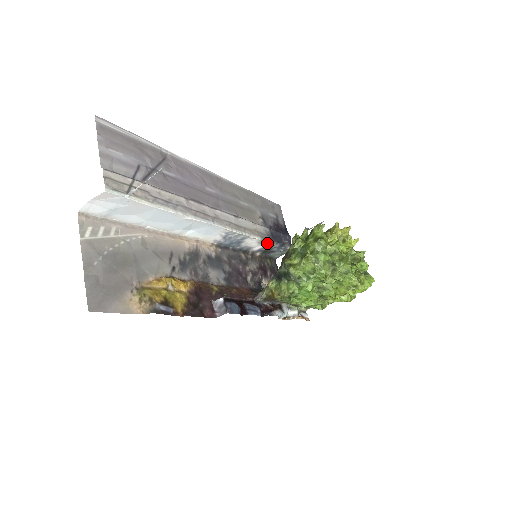
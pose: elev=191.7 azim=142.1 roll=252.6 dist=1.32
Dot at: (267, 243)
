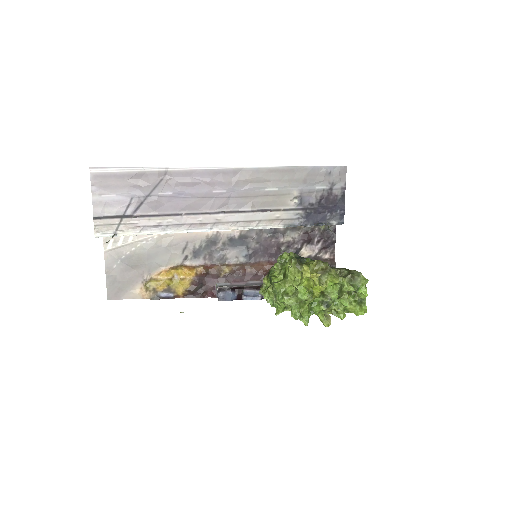
Dot at: (297, 225)
